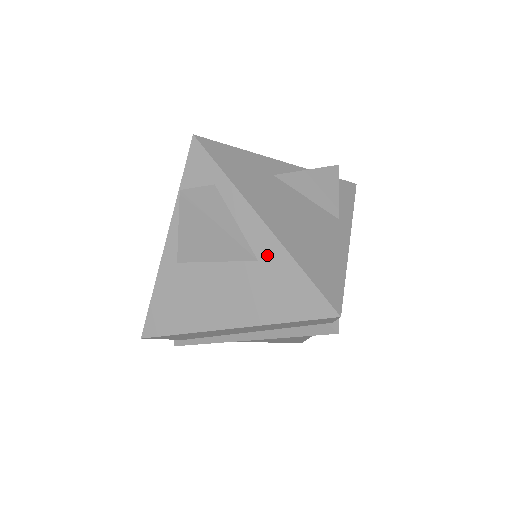
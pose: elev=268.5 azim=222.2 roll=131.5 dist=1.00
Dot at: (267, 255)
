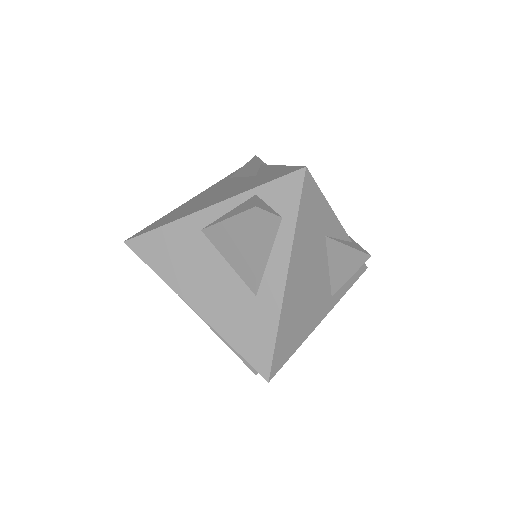
Dot at: (265, 300)
